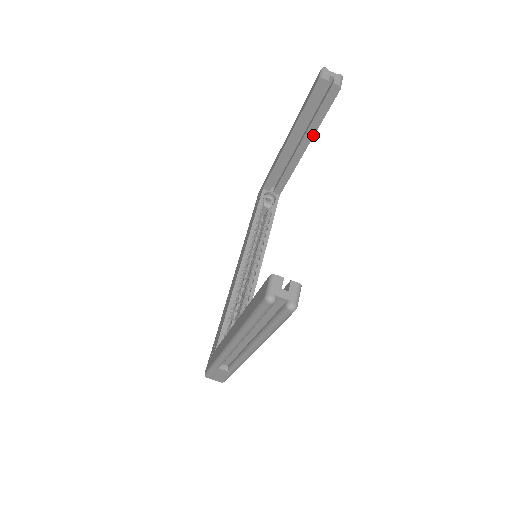
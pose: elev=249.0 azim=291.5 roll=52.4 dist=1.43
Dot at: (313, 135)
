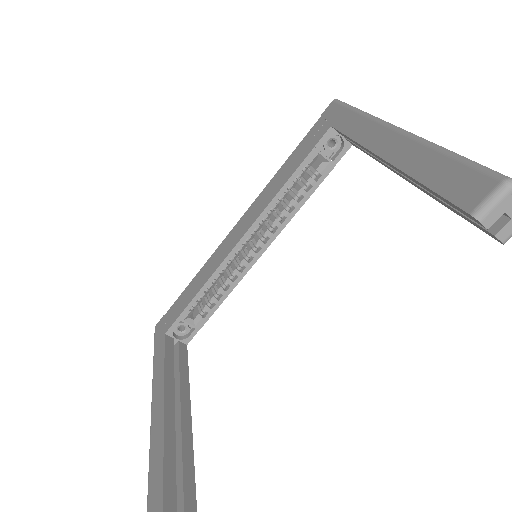
Dot at: (425, 192)
